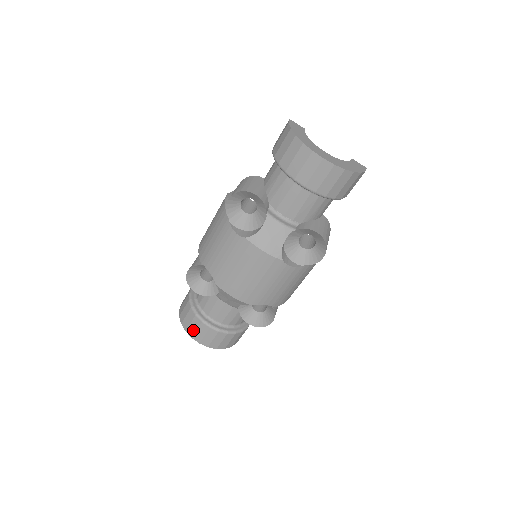
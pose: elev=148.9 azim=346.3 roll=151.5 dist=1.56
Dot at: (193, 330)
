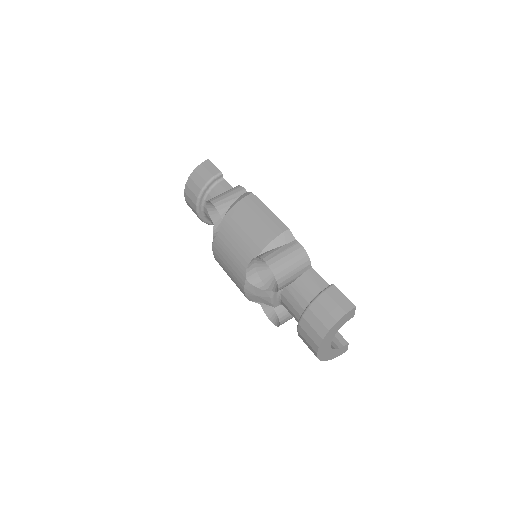
Dot at: (189, 194)
